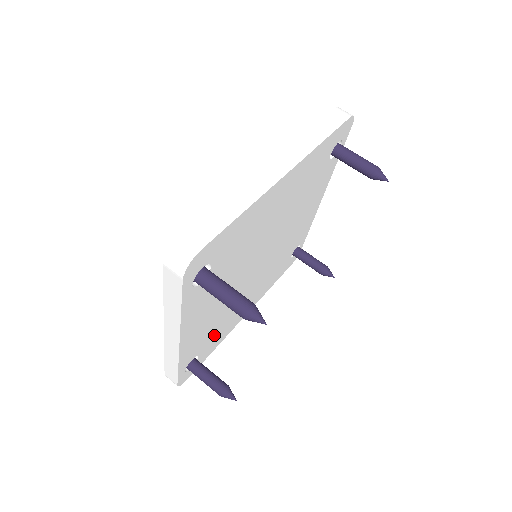
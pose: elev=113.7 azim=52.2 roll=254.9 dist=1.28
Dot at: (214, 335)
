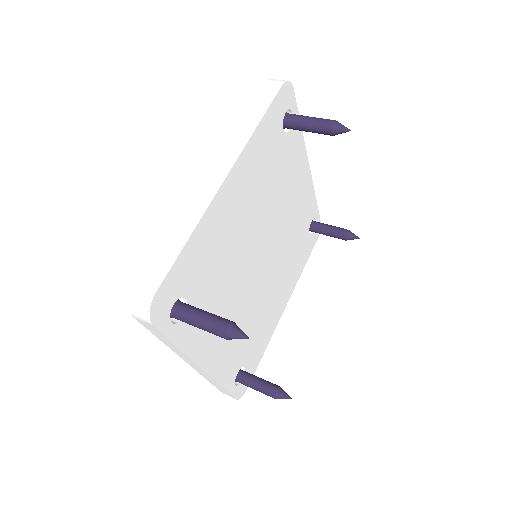
Dot at: (252, 342)
